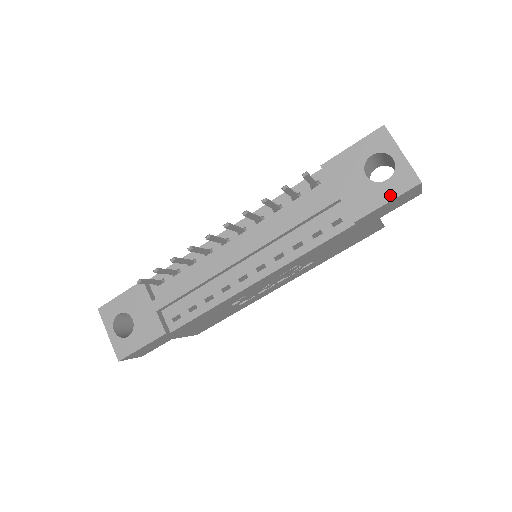
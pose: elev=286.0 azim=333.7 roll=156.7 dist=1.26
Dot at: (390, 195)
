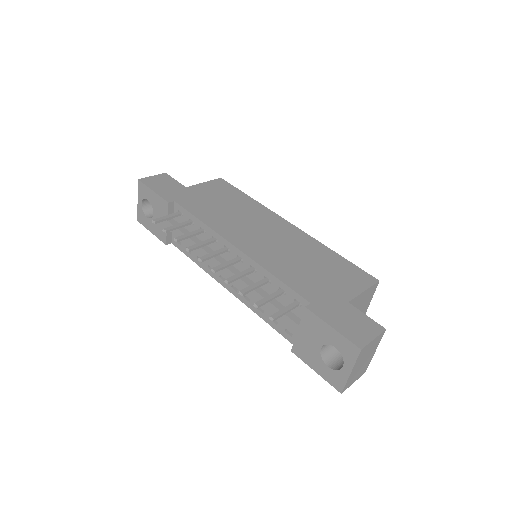
Dot at: (321, 372)
